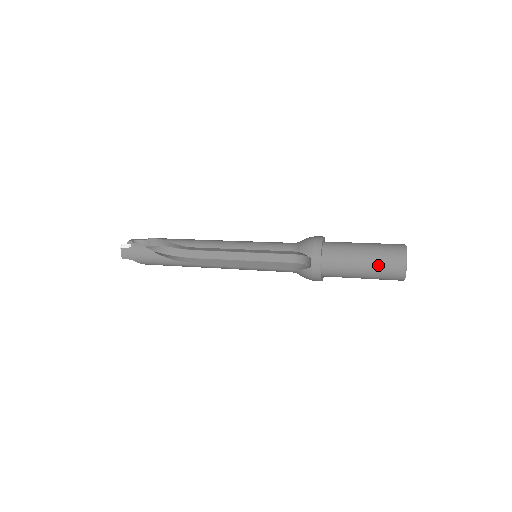
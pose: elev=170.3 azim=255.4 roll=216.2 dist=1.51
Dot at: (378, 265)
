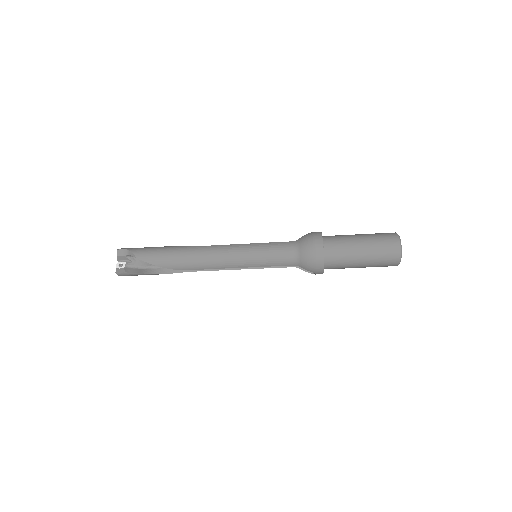
Dot at: occluded
